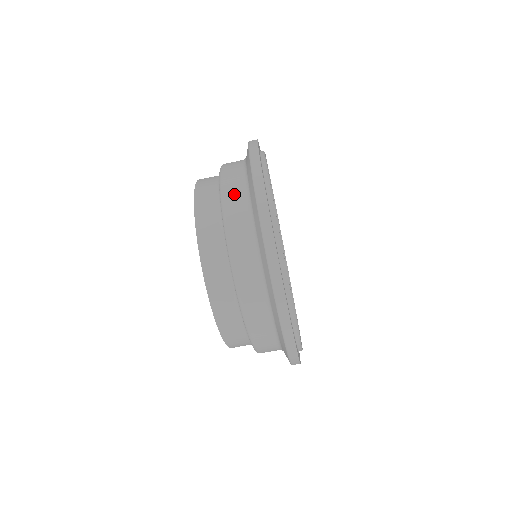
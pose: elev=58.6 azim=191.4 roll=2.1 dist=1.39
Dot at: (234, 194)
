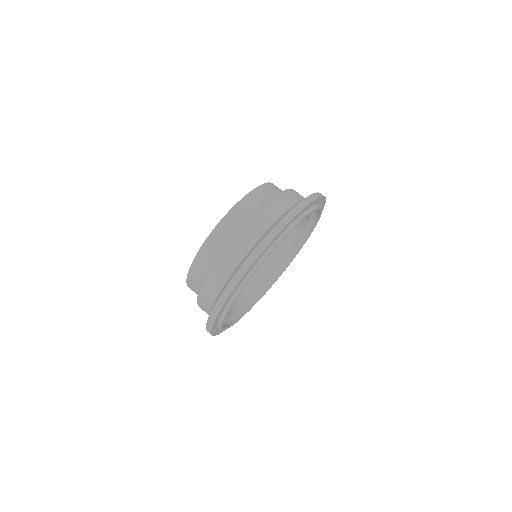
Dot at: (218, 275)
